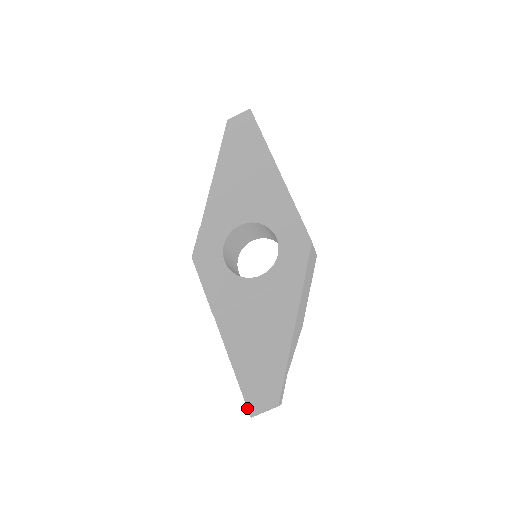
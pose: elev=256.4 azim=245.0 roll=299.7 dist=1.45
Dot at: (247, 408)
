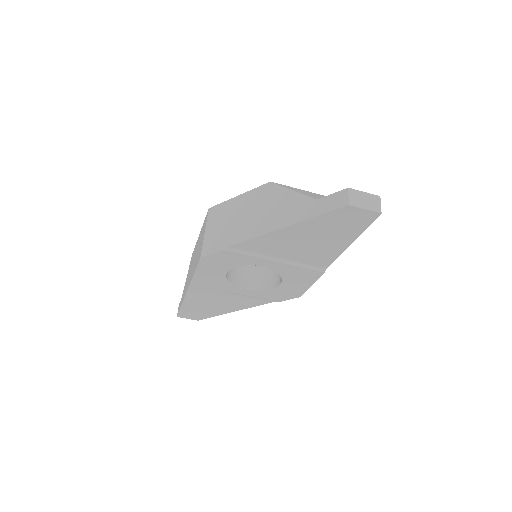
Dot at: (178, 314)
